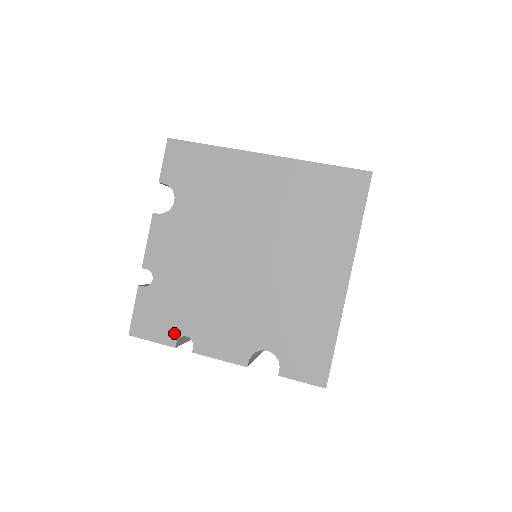
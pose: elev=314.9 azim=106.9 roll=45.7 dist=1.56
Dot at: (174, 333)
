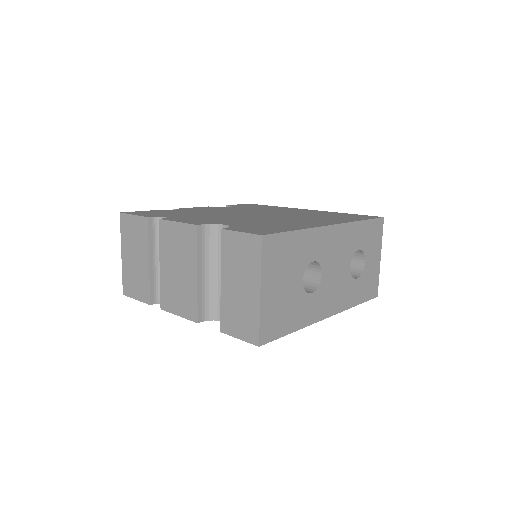
Dot at: occluded
